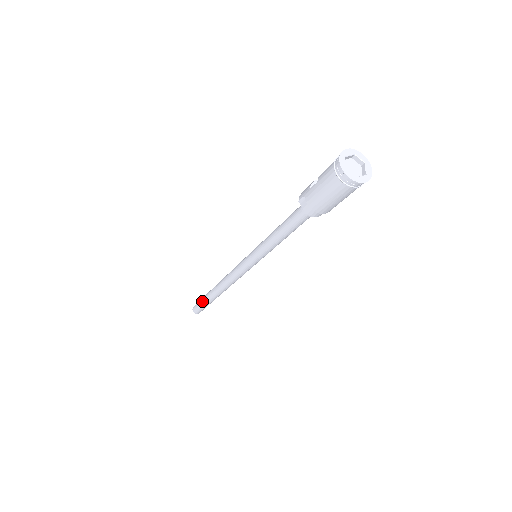
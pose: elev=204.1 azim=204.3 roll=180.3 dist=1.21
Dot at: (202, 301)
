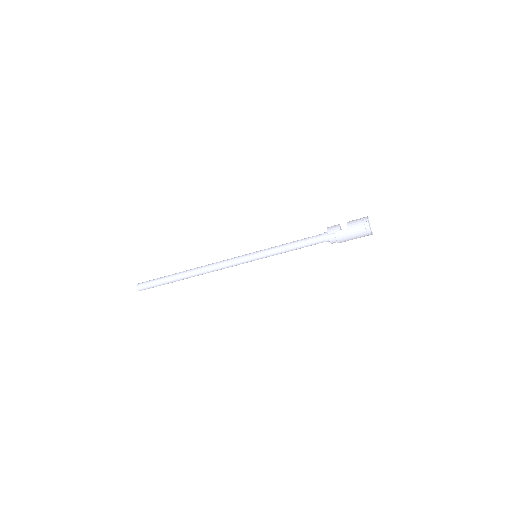
Dot at: (161, 282)
